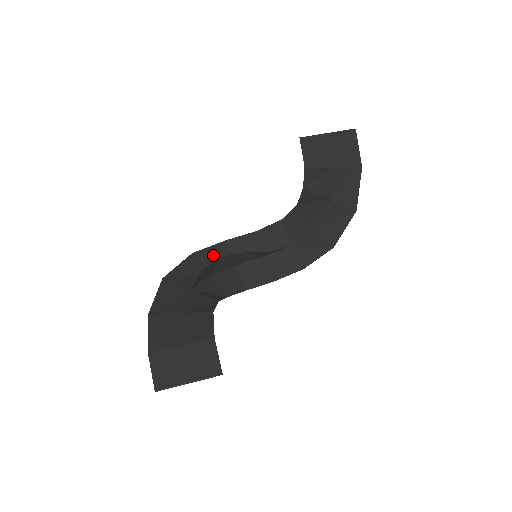
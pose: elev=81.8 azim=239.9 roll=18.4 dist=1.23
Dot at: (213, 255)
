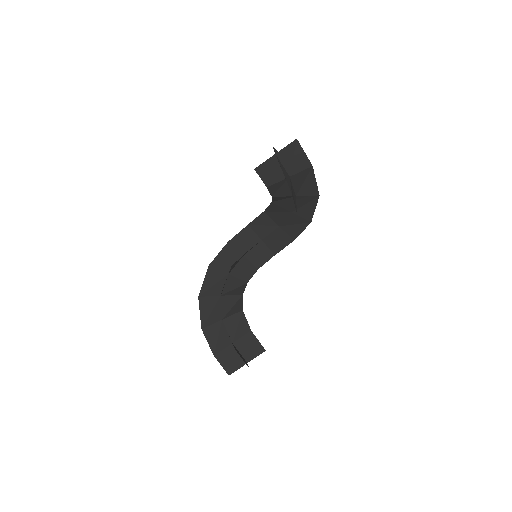
Dot at: (224, 258)
